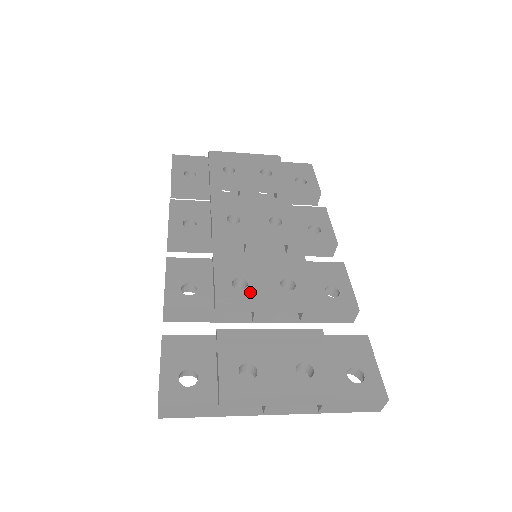
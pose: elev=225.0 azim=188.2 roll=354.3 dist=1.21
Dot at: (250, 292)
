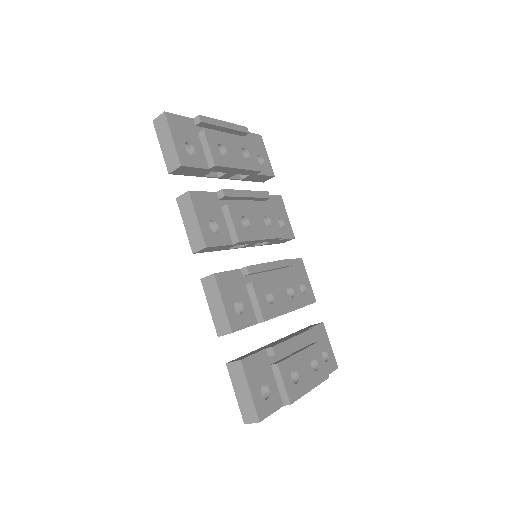
Dot at: (277, 305)
